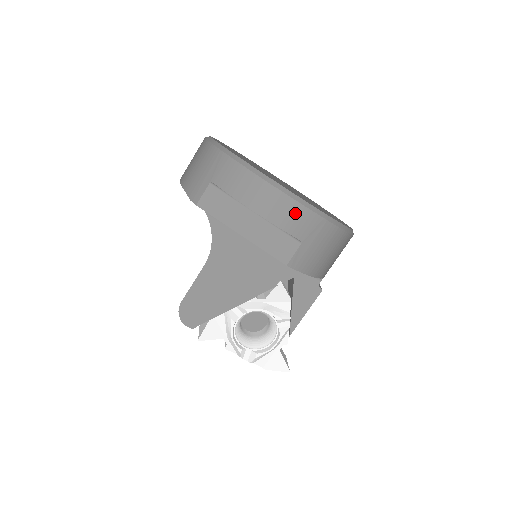
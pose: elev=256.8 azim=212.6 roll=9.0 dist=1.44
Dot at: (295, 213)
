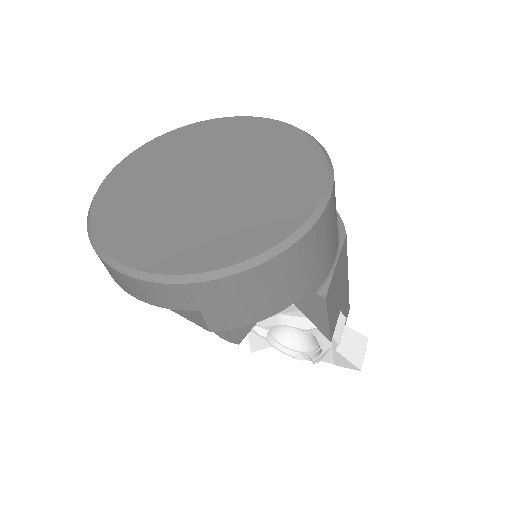
Dot at: (160, 292)
